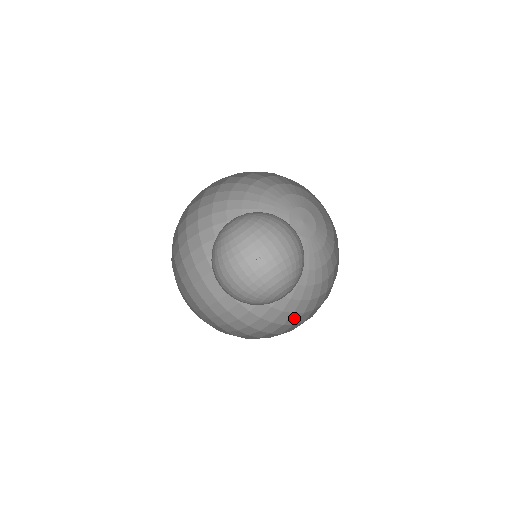
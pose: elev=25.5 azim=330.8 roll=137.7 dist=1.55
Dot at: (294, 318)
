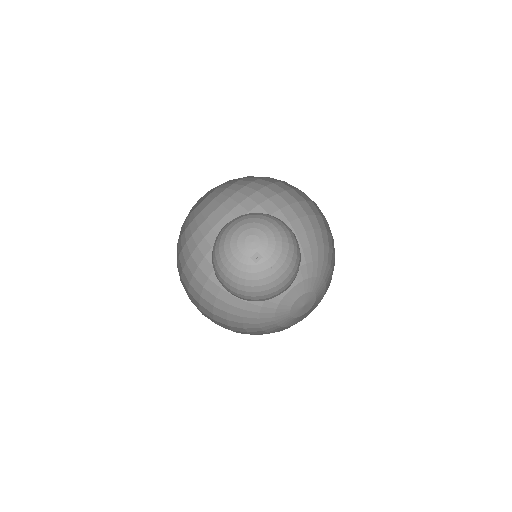
Dot at: occluded
